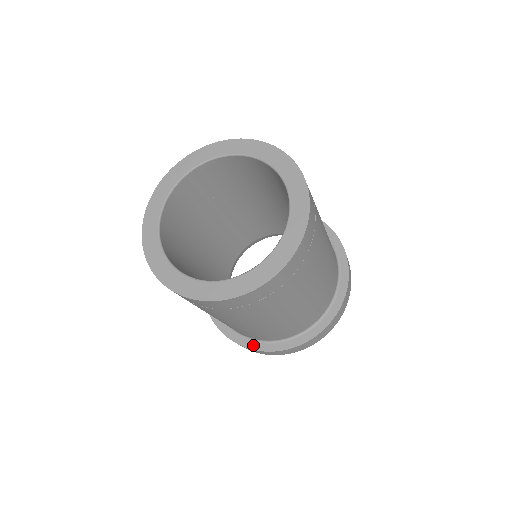
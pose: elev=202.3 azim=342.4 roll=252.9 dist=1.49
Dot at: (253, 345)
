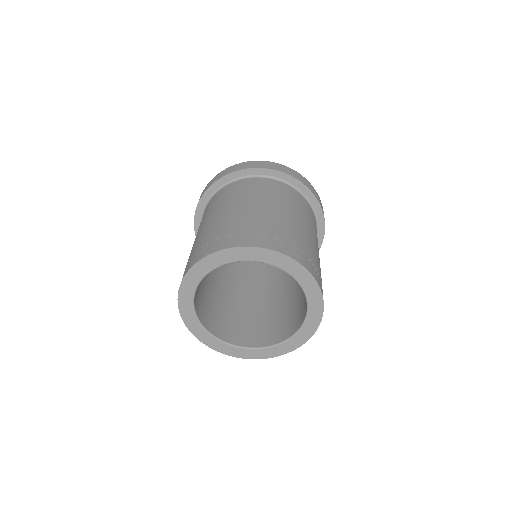
Dot at: occluded
